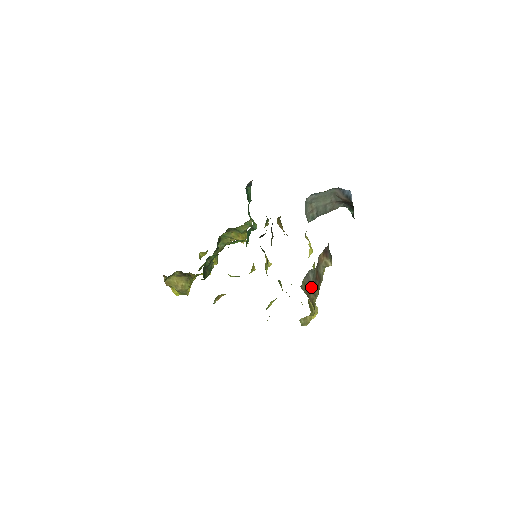
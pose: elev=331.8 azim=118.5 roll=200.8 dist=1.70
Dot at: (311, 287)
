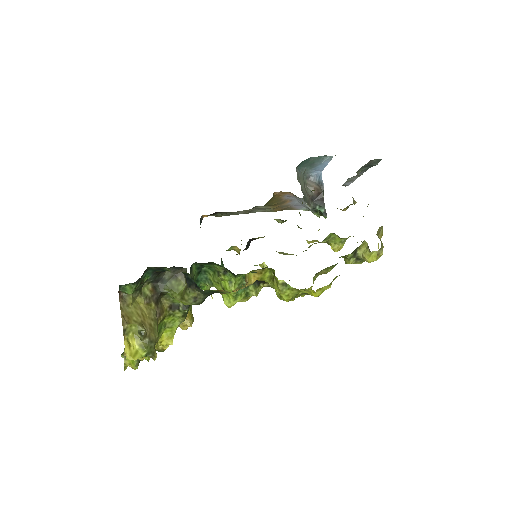
Dot at: occluded
